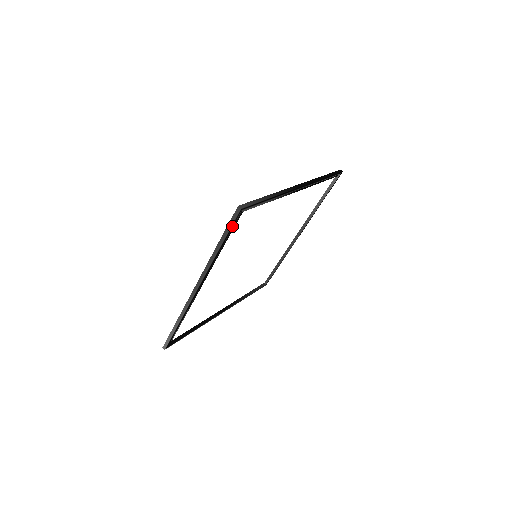
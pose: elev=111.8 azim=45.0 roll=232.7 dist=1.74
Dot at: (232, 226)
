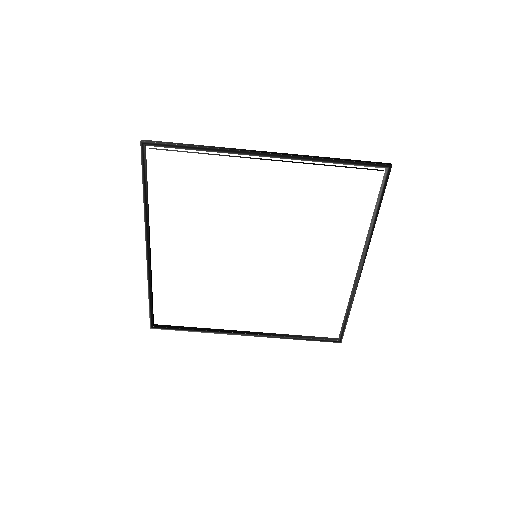
Dot at: (144, 166)
